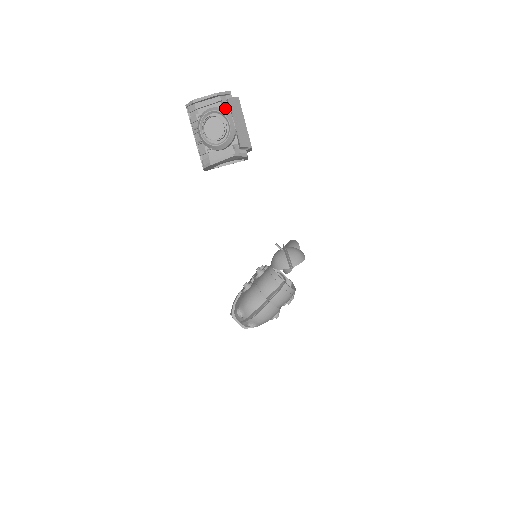
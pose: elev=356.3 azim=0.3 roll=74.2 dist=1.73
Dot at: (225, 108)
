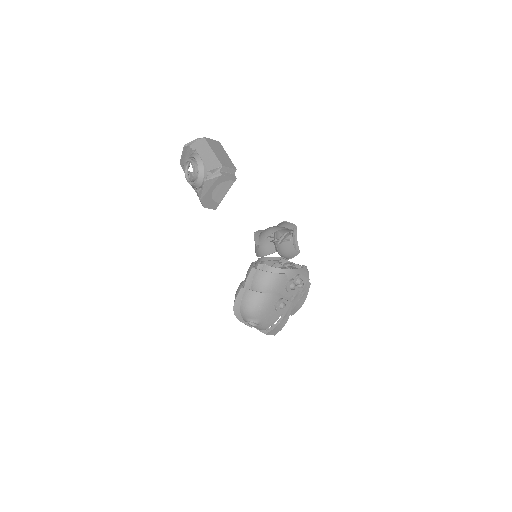
Dot at: (196, 152)
